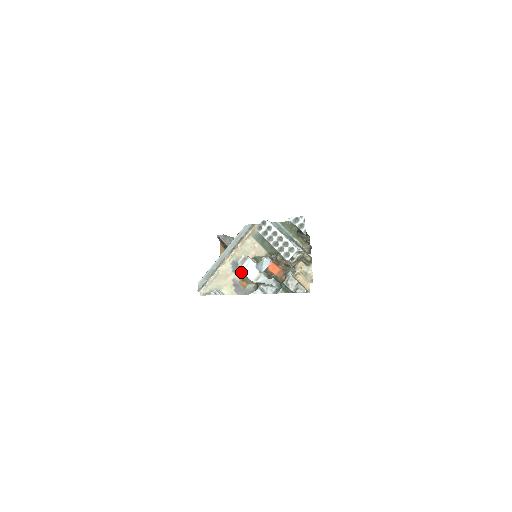
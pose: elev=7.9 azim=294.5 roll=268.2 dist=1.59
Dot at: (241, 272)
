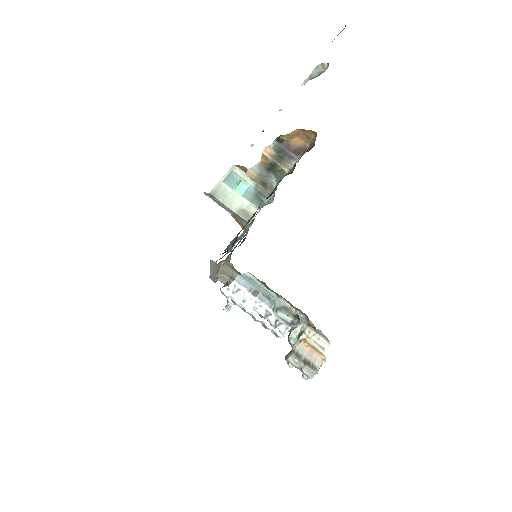
Dot at: occluded
